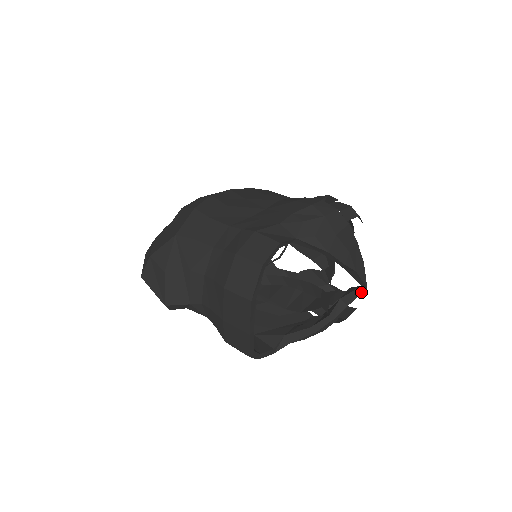
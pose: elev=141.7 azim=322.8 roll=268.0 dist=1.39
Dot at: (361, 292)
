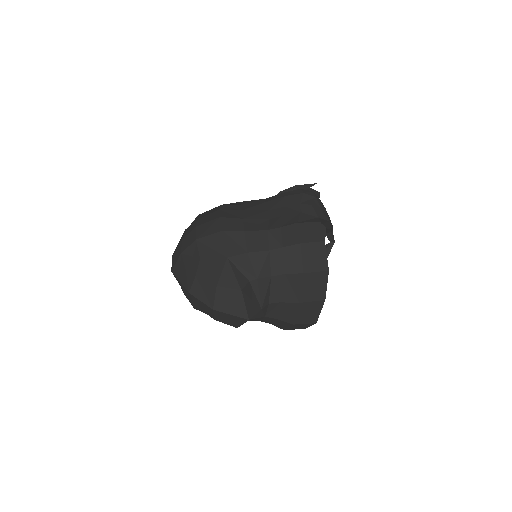
Dot at: occluded
